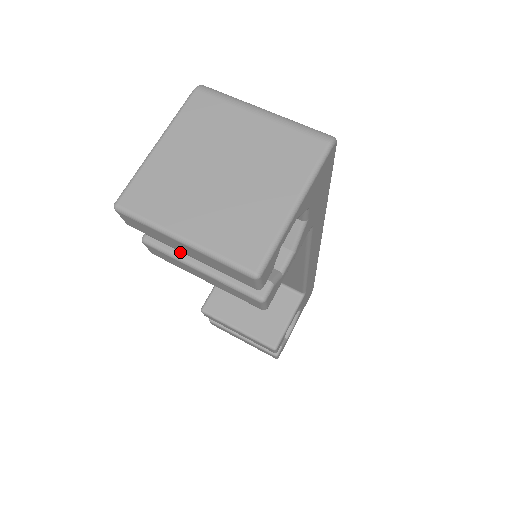
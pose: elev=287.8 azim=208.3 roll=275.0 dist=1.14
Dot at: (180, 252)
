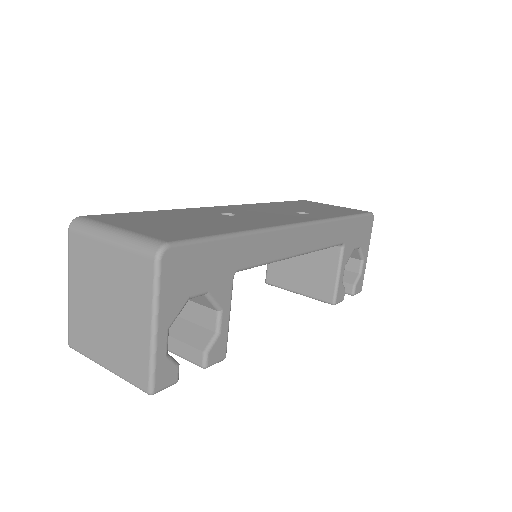
Dot at: occluded
